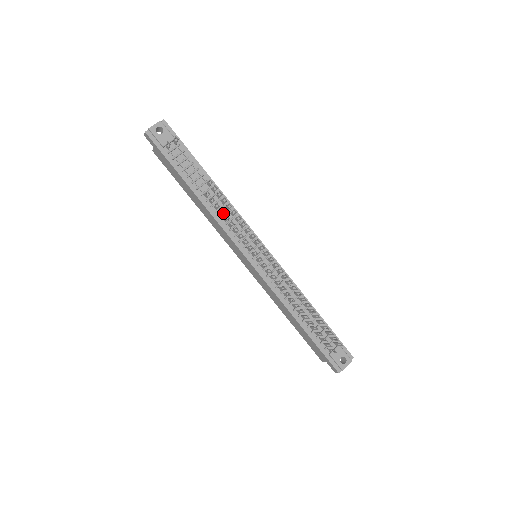
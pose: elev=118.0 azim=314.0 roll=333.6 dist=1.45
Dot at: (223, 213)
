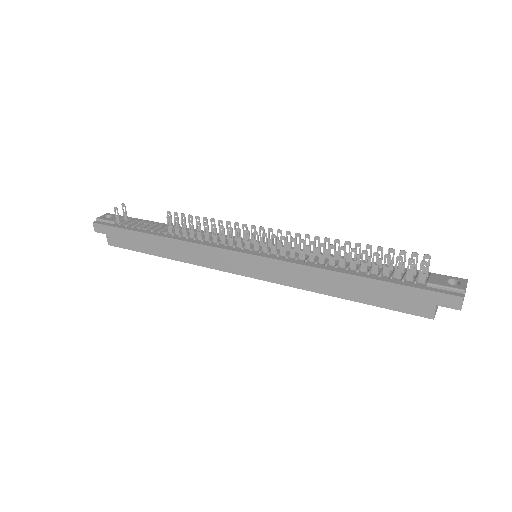
Dot at: (192, 226)
